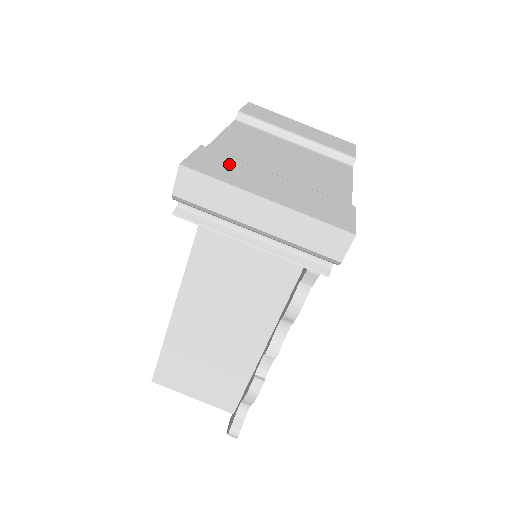
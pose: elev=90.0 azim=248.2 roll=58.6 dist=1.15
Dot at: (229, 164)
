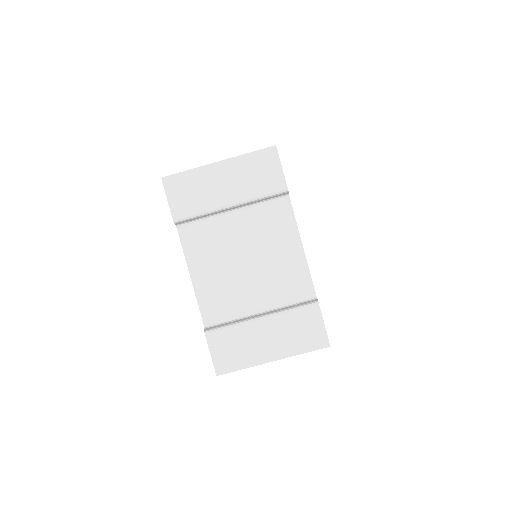
Dot at: (233, 341)
